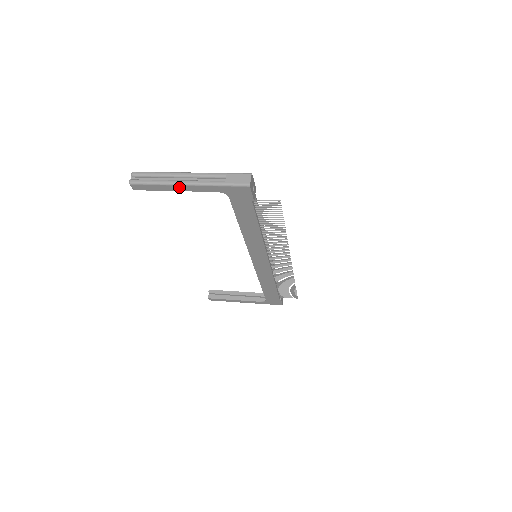
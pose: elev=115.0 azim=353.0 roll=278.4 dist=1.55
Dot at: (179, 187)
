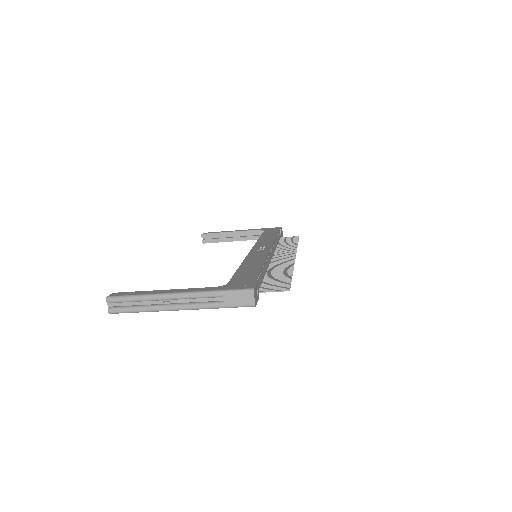
Dot at: (170, 309)
